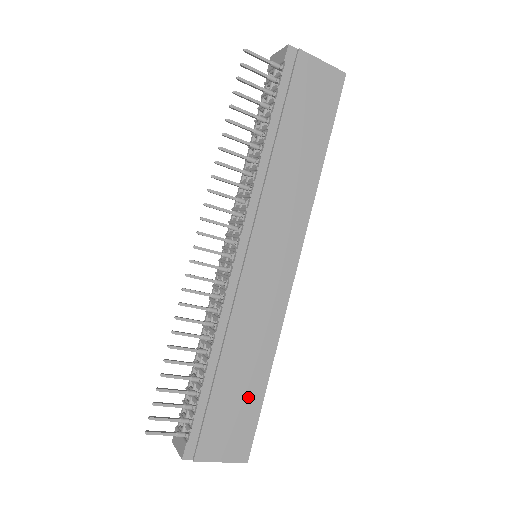
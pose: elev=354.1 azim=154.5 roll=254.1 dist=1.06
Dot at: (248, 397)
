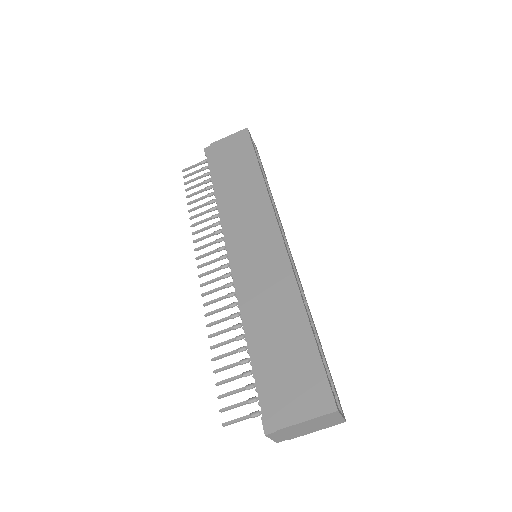
Dot at: (298, 349)
